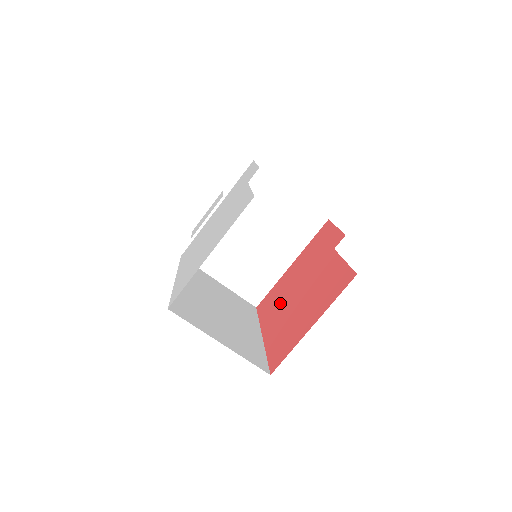
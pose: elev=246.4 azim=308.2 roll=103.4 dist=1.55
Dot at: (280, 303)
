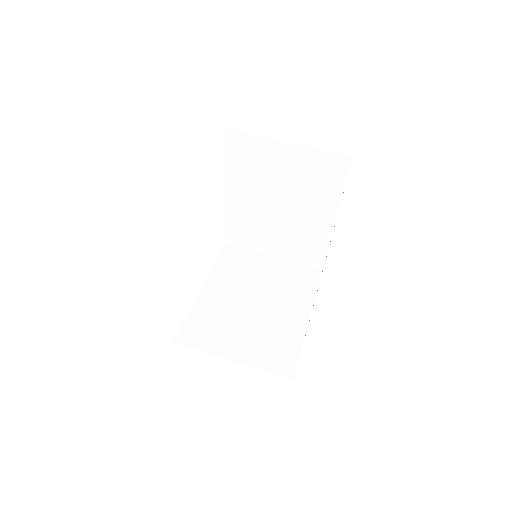
Dot at: occluded
